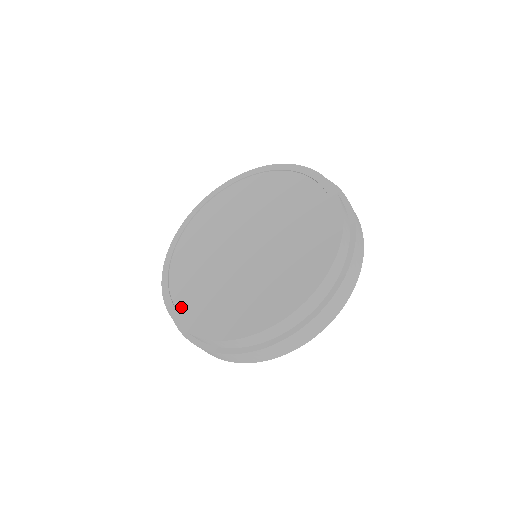
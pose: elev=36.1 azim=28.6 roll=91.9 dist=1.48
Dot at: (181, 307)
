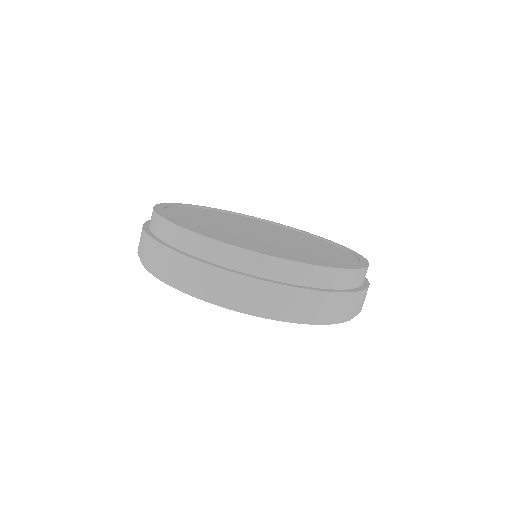
Dot at: (198, 230)
